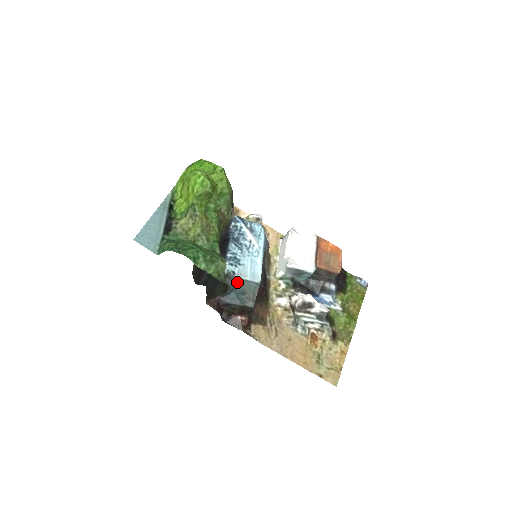
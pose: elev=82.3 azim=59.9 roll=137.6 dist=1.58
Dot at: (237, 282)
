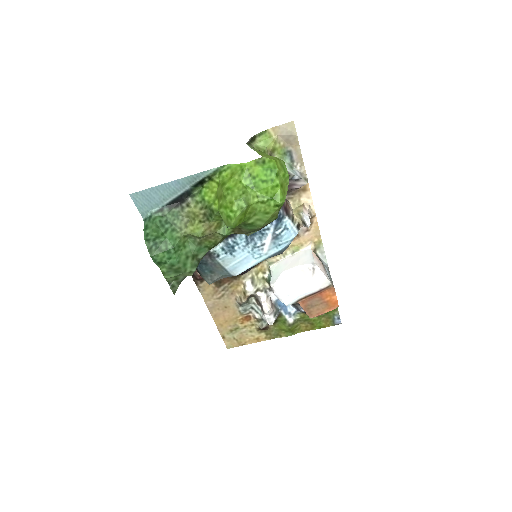
Dot at: (214, 263)
